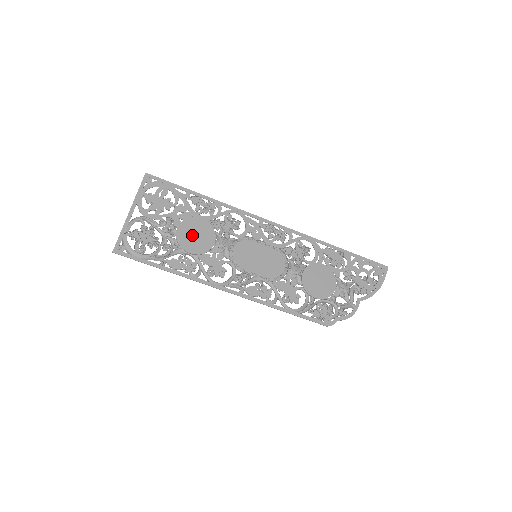
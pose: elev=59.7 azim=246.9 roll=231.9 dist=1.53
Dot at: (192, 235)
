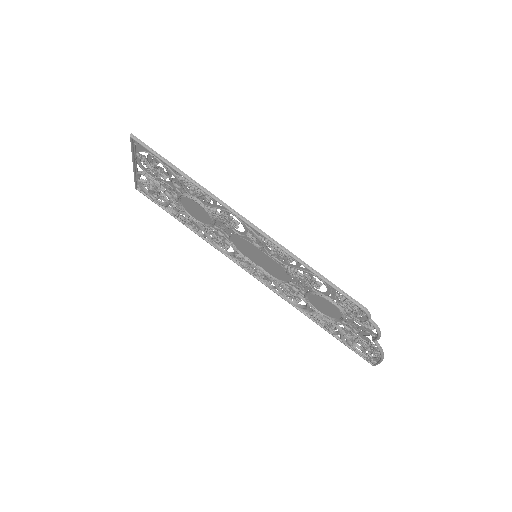
Dot at: (193, 206)
